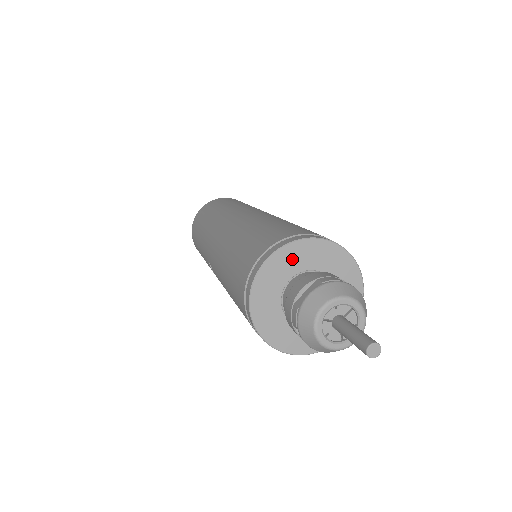
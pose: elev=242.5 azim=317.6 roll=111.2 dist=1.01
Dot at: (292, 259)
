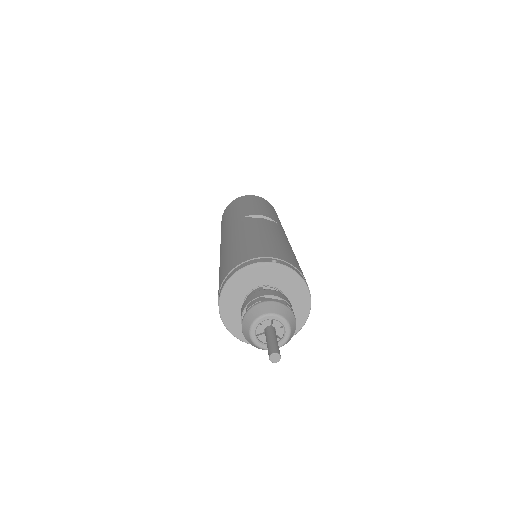
Dot at: (236, 290)
